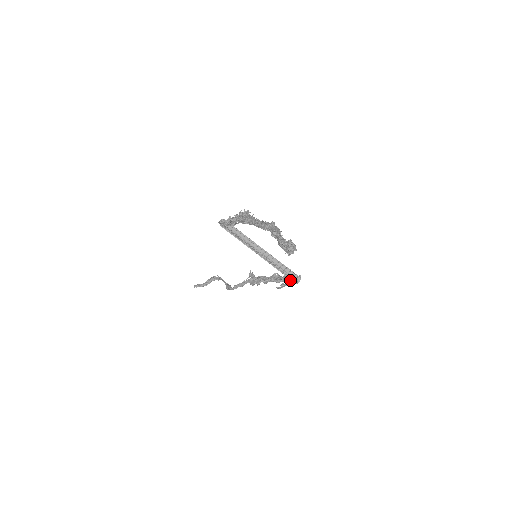
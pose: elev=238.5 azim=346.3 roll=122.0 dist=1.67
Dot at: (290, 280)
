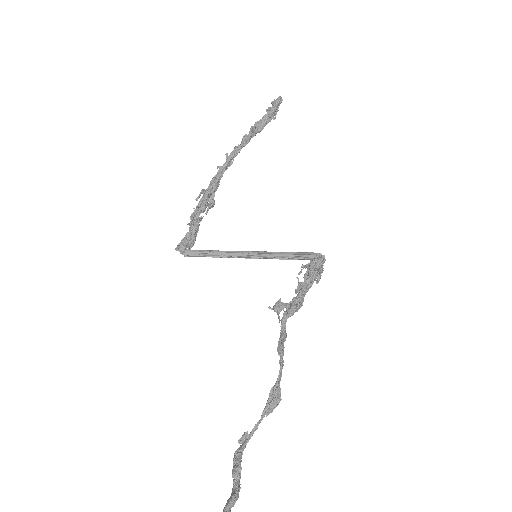
Dot at: (315, 257)
